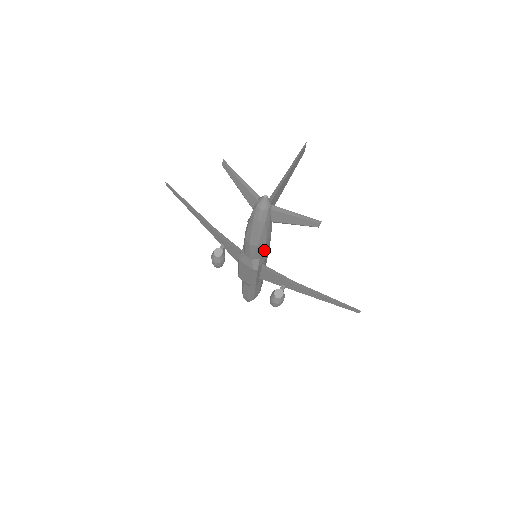
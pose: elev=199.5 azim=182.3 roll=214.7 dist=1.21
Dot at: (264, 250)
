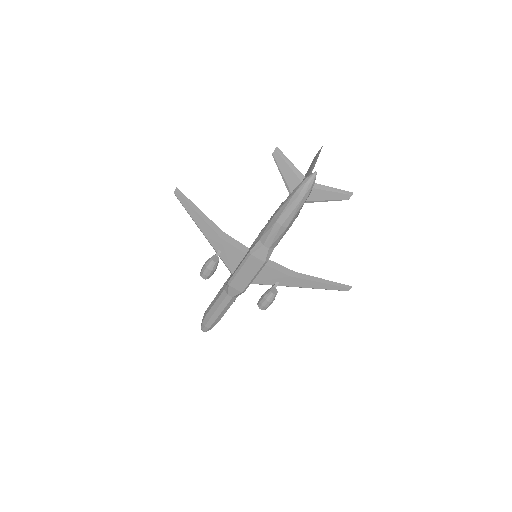
Dot at: occluded
